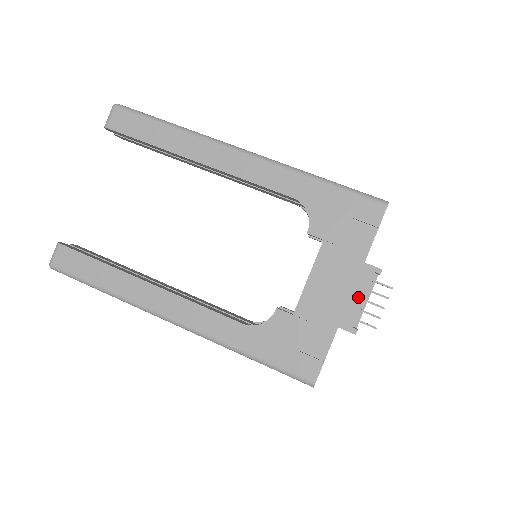
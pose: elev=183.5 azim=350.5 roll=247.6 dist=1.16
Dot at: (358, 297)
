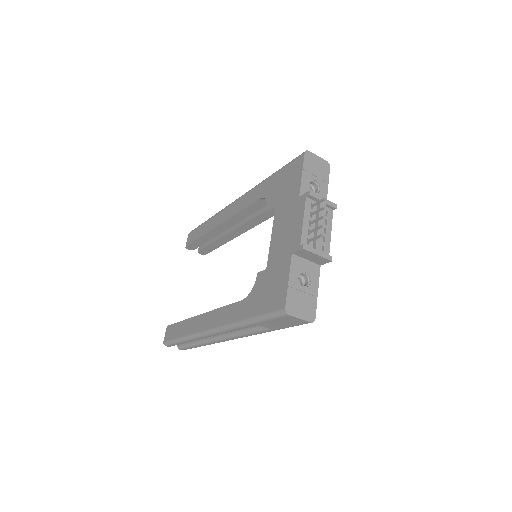
Dot at: (299, 222)
